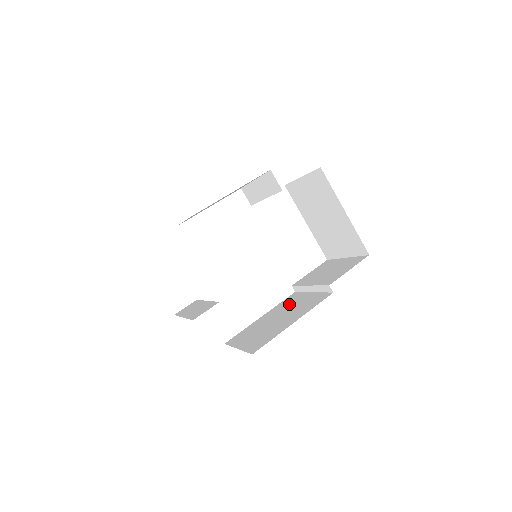
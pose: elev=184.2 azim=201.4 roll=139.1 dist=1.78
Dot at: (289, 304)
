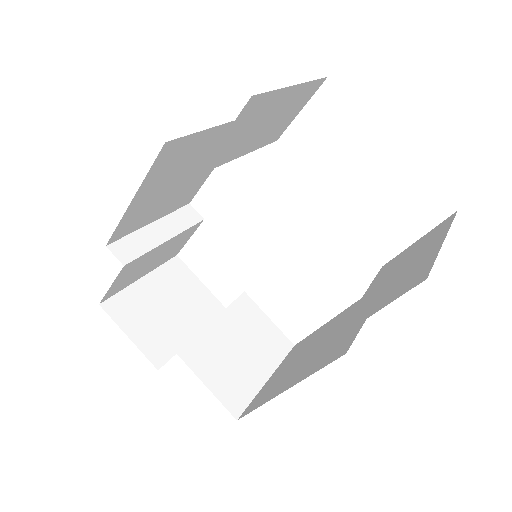
Dot at: occluded
